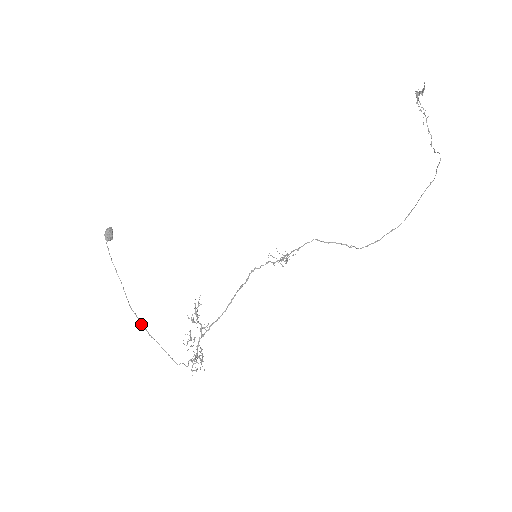
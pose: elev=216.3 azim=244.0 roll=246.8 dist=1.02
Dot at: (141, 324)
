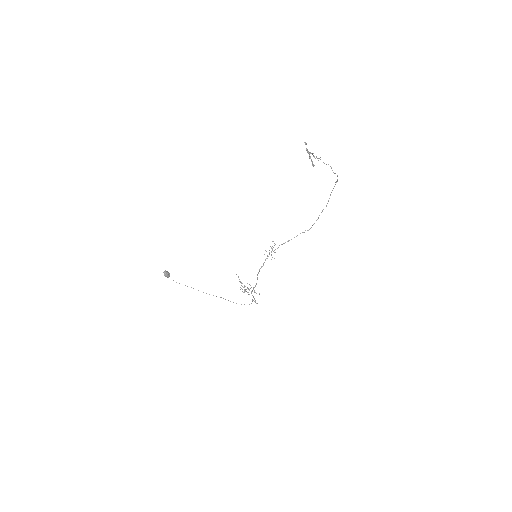
Dot at: occluded
